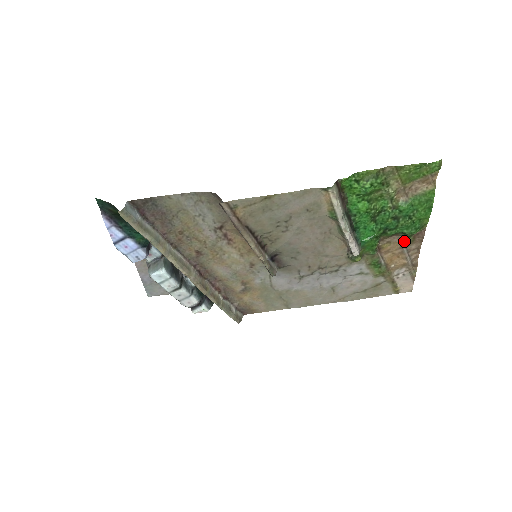
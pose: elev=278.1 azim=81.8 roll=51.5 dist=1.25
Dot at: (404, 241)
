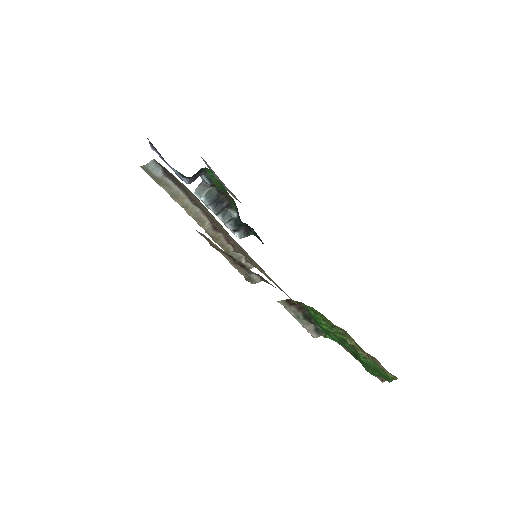
Dot at: occluded
